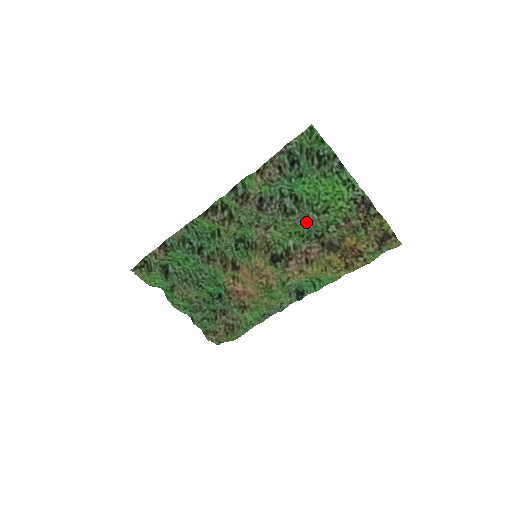
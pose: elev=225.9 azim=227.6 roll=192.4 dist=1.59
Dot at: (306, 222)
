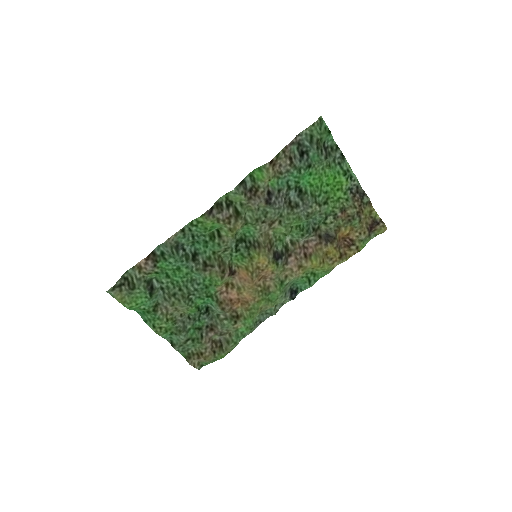
Dot at: (309, 214)
